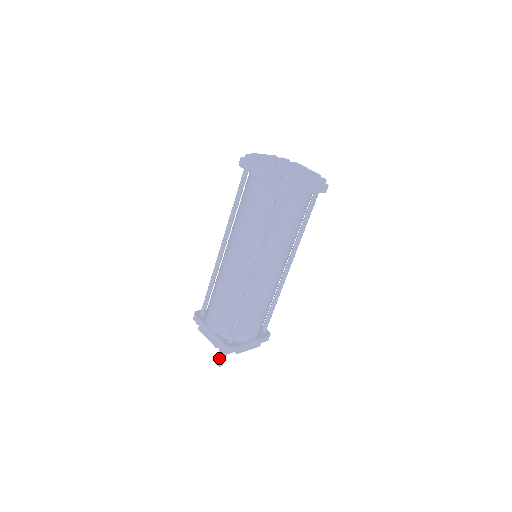
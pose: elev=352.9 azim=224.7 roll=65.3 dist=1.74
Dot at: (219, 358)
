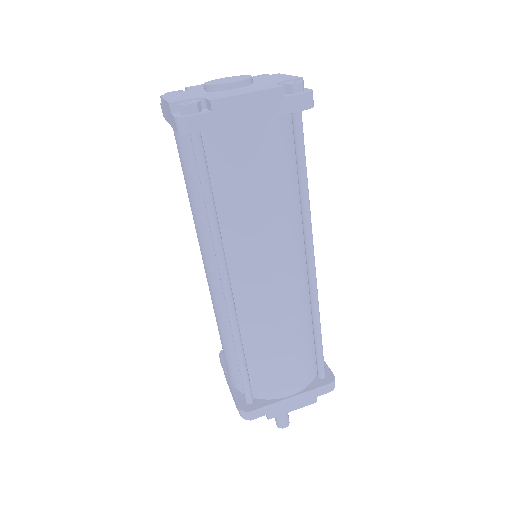
Dot at: occluded
